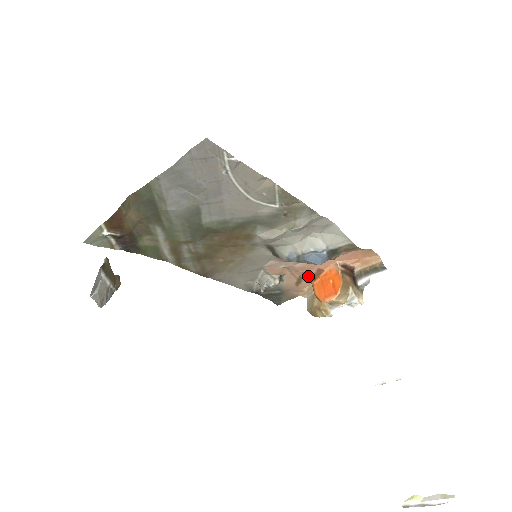
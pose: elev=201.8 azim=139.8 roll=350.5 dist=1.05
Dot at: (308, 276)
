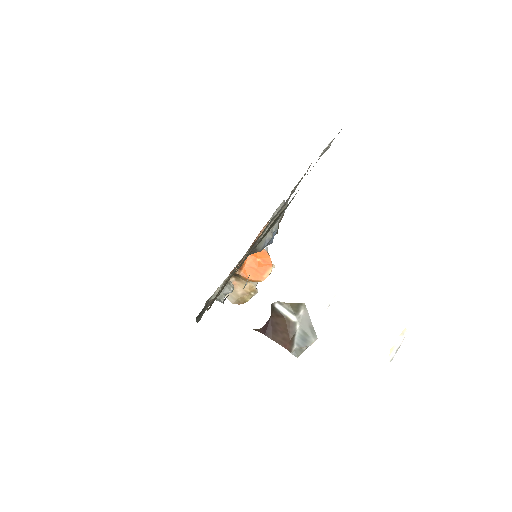
Dot at: occluded
